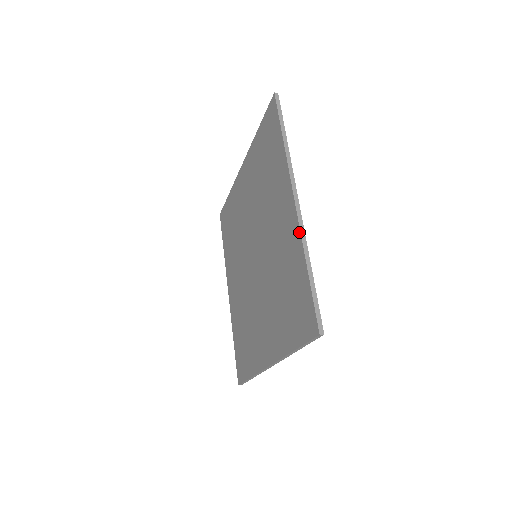
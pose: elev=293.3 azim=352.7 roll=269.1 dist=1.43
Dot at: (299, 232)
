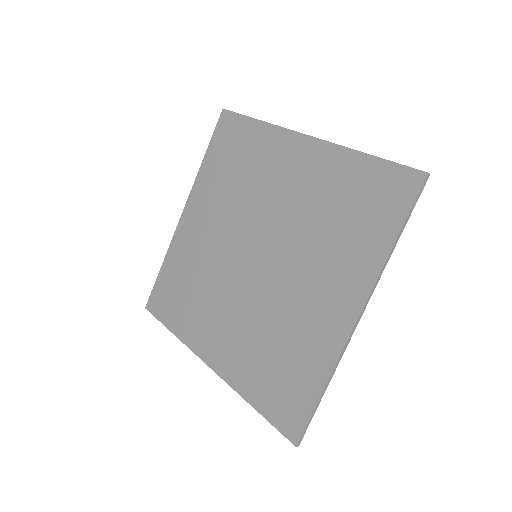
Dot at: (339, 352)
